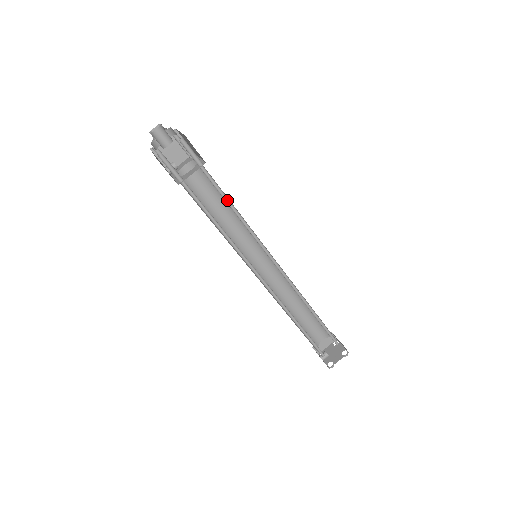
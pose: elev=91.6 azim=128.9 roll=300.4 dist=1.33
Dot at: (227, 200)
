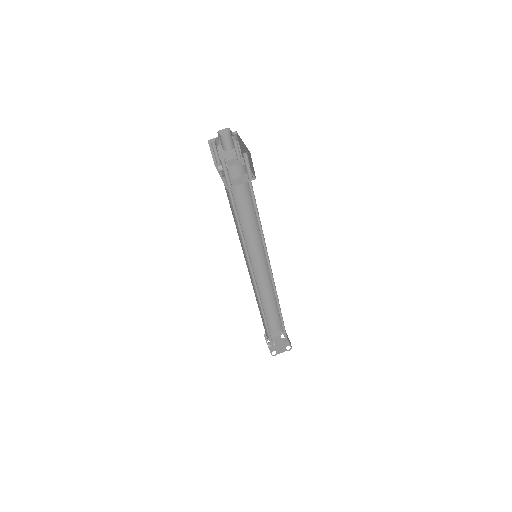
Dot at: (256, 208)
